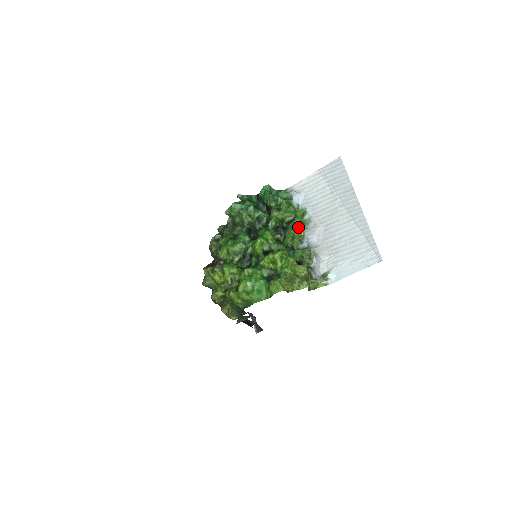
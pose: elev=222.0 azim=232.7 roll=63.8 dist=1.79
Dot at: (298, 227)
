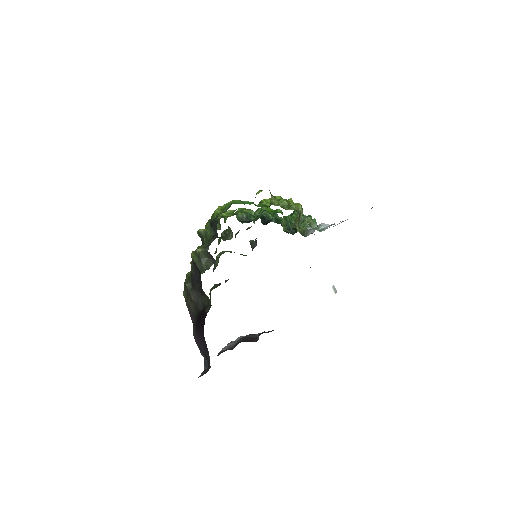
Dot at: occluded
